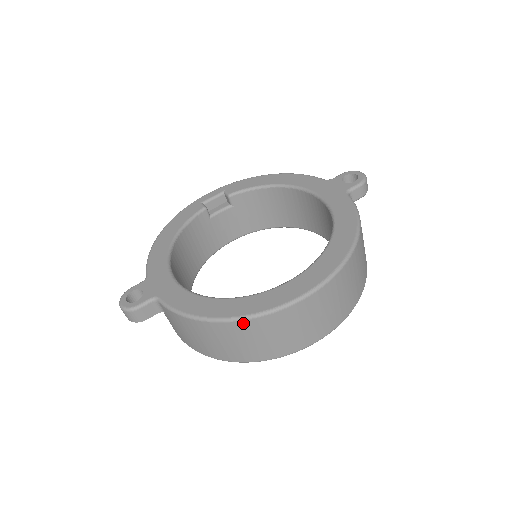
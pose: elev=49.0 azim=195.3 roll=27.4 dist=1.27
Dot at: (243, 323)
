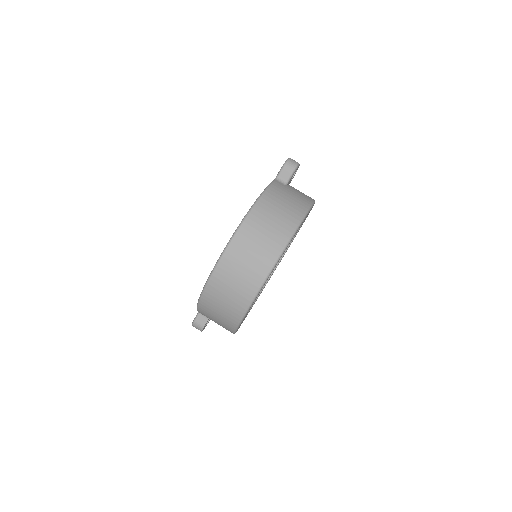
Dot at: (205, 294)
